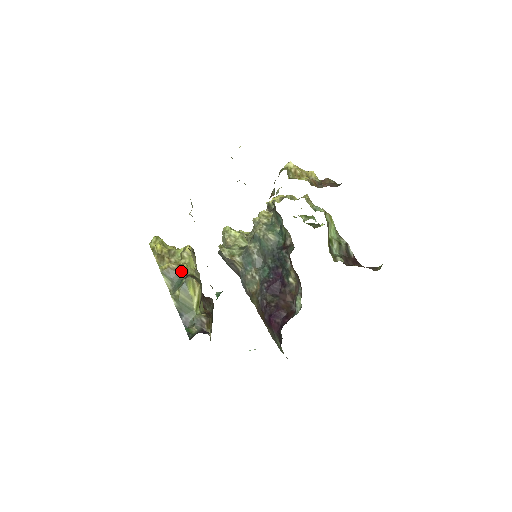
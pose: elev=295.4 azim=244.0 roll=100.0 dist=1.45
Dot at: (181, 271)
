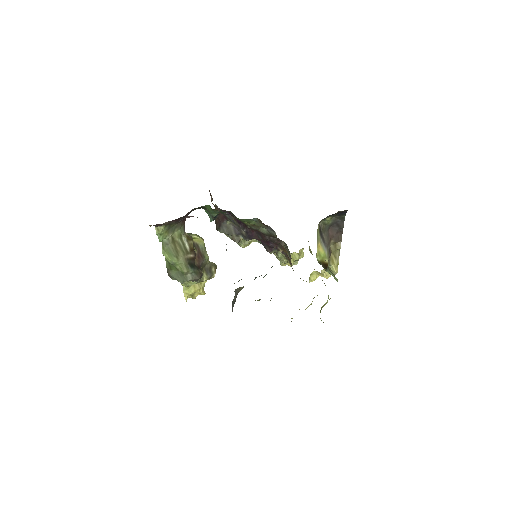
Dot at: occluded
